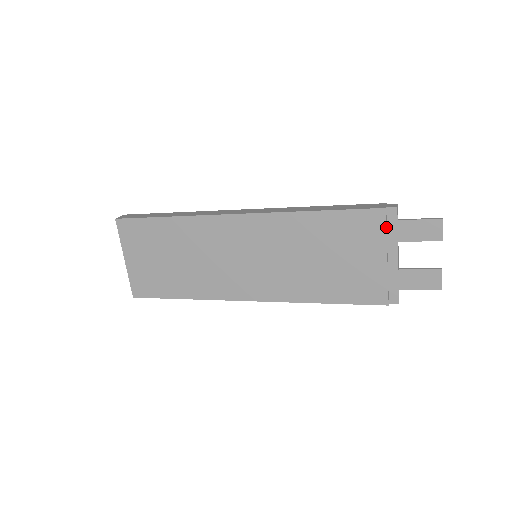
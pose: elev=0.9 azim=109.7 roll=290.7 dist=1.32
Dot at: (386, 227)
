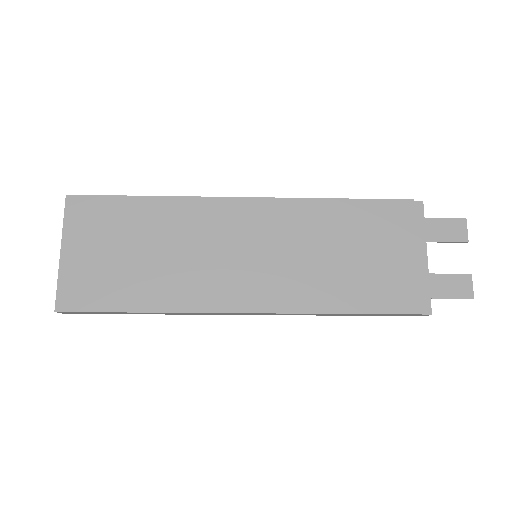
Dot at: (415, 220)
